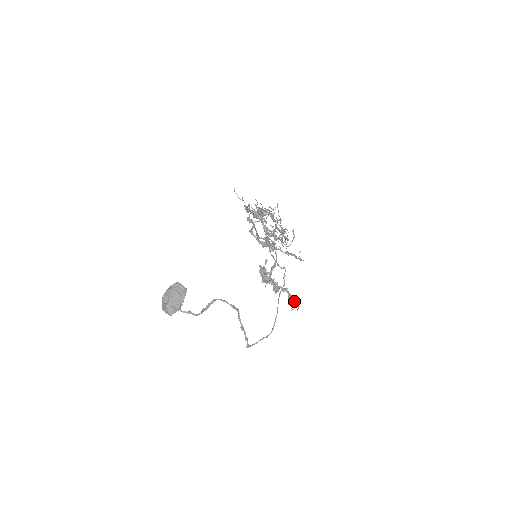
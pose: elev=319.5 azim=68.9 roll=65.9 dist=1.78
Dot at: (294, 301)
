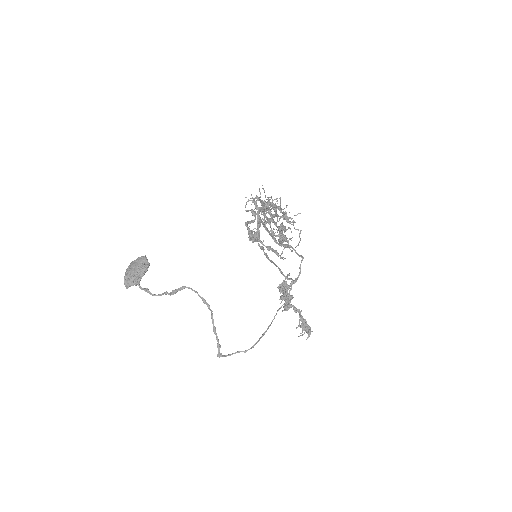
Dot at: (305, 326)
